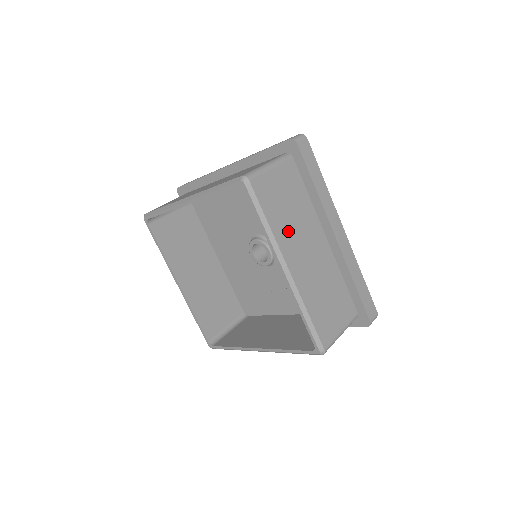
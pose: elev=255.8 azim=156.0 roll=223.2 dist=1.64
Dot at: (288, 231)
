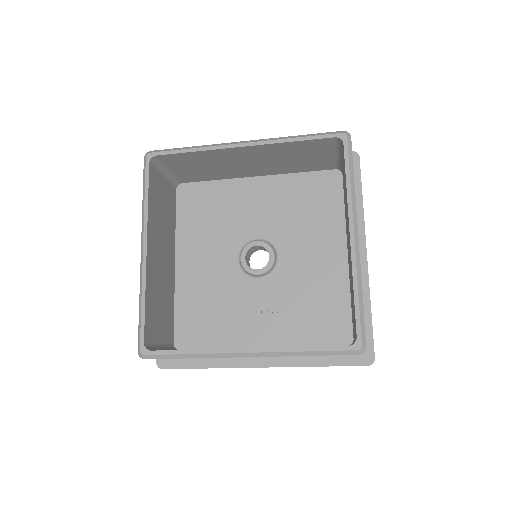
Dot at: occluded
